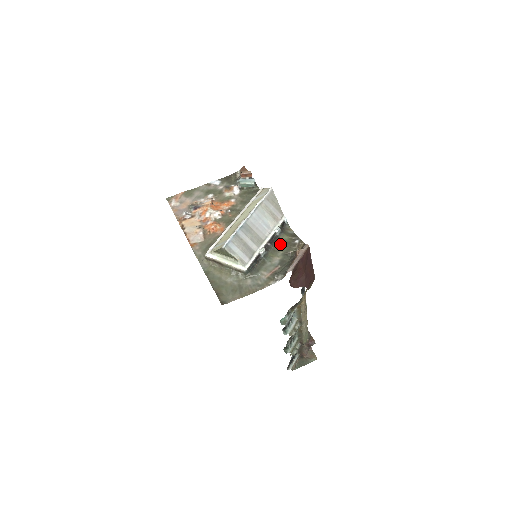
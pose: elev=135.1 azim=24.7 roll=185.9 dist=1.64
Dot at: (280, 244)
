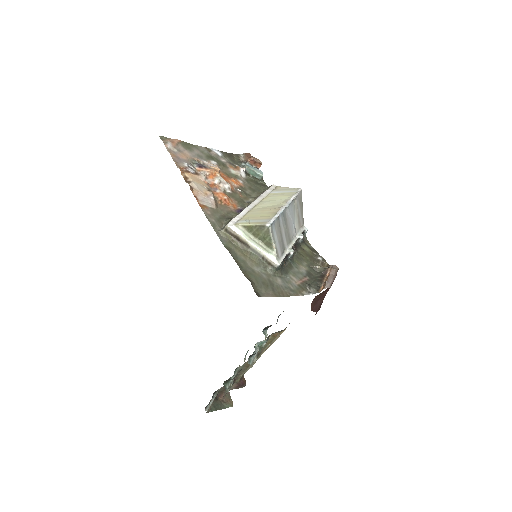
Dot at: (303, 253)
